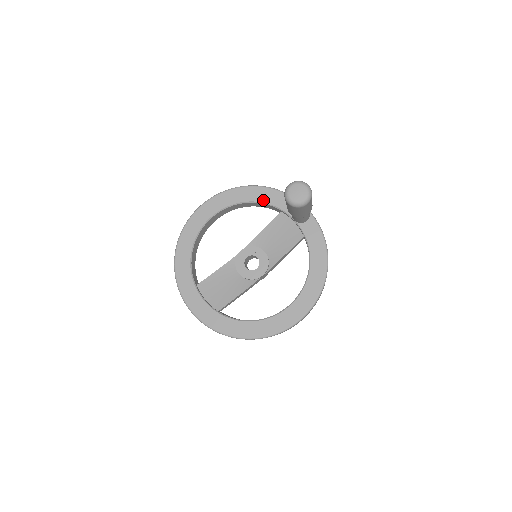
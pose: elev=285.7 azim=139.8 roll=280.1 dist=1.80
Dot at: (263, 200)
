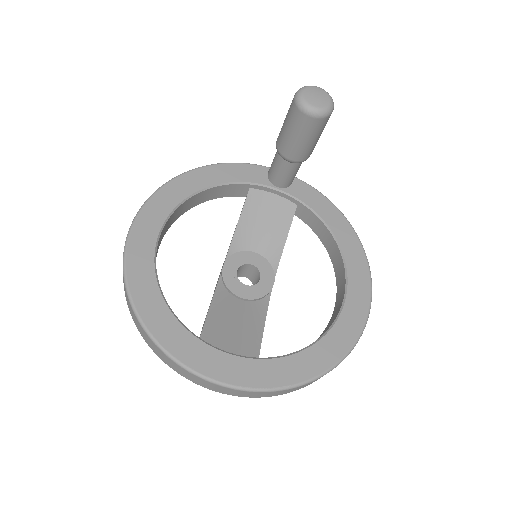
Dot at: (221, 180)
